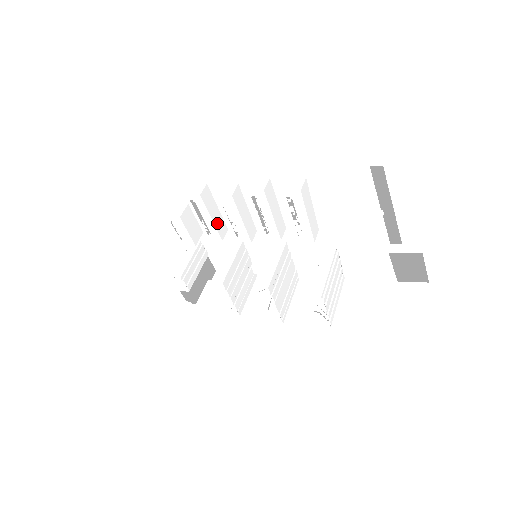
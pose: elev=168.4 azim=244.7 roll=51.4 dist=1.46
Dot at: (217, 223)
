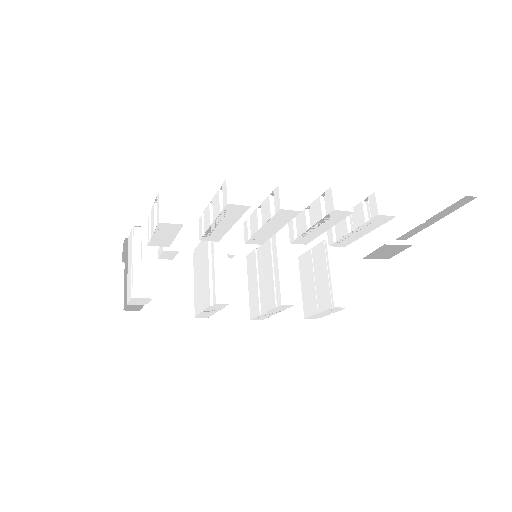
Dot at: occluded
